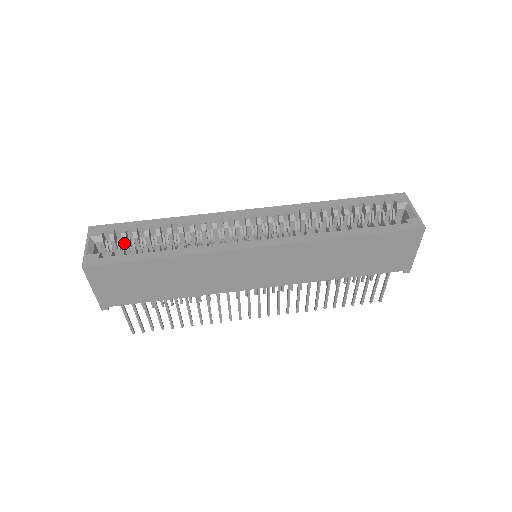
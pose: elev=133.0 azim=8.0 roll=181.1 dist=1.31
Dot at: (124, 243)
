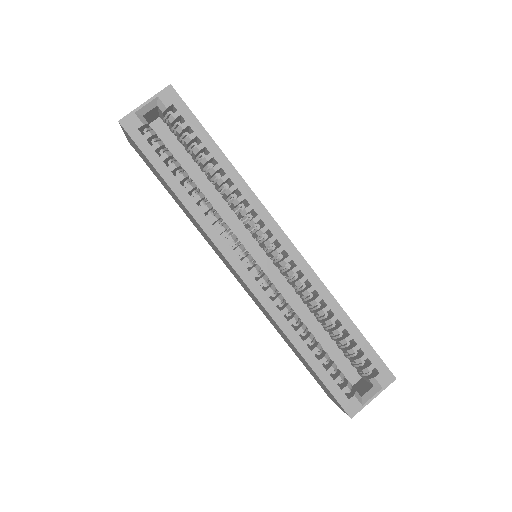
Dot at: (177, 132)
